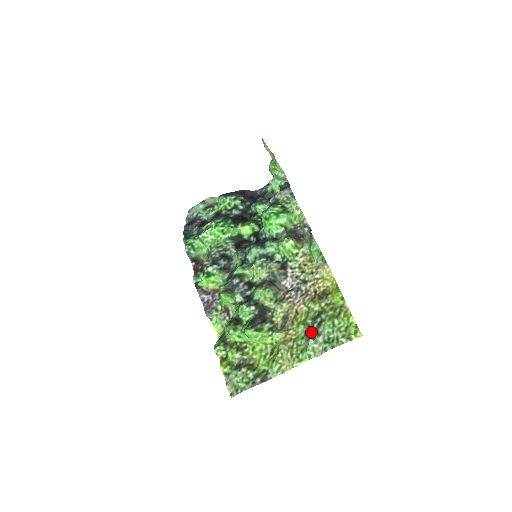
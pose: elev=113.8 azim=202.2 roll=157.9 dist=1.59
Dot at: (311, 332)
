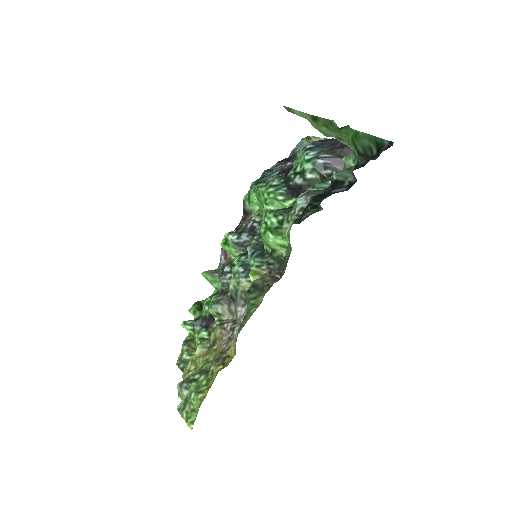
Dot at: (185, 379)
